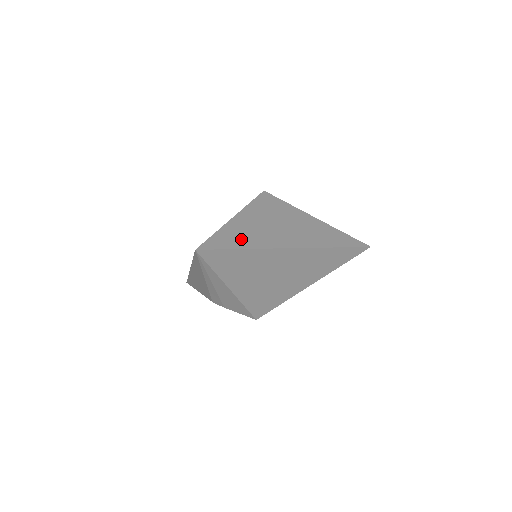
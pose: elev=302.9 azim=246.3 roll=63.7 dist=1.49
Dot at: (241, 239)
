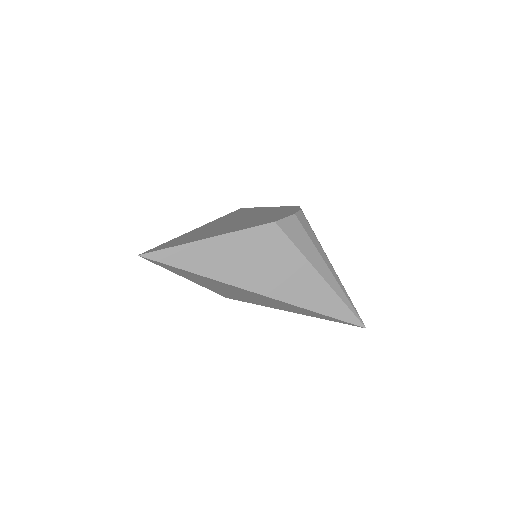
Dot at: (196, 262)
